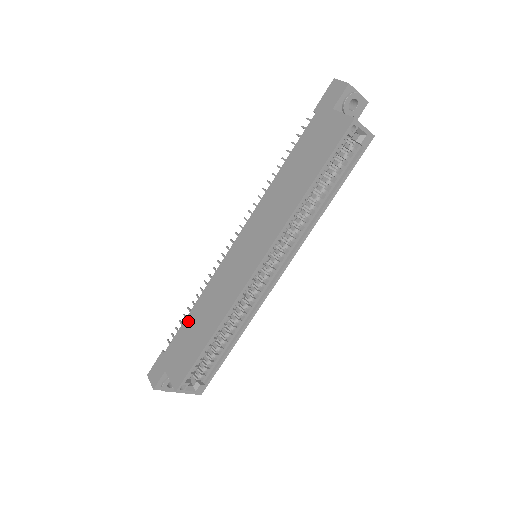
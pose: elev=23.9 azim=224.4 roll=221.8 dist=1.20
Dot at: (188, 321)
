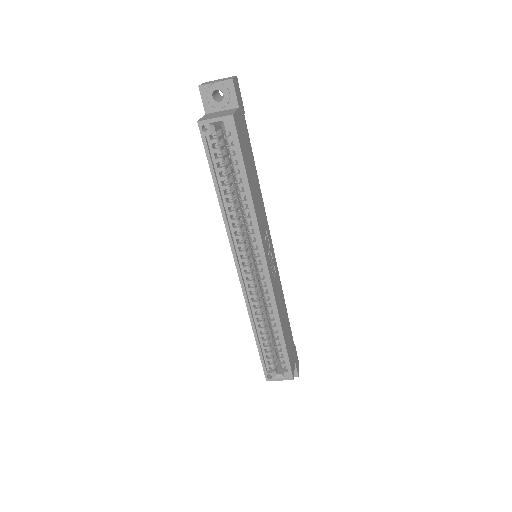
Dot at: occluded
